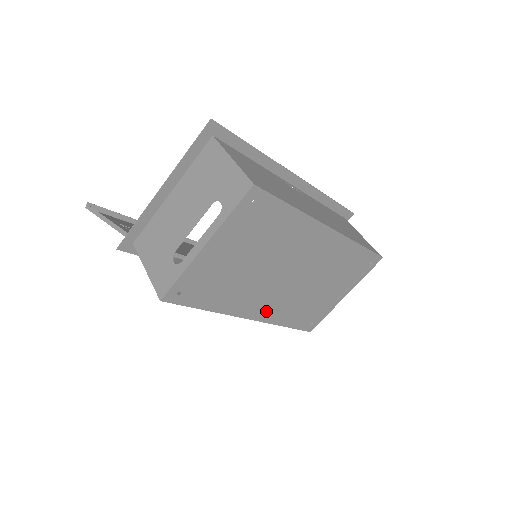
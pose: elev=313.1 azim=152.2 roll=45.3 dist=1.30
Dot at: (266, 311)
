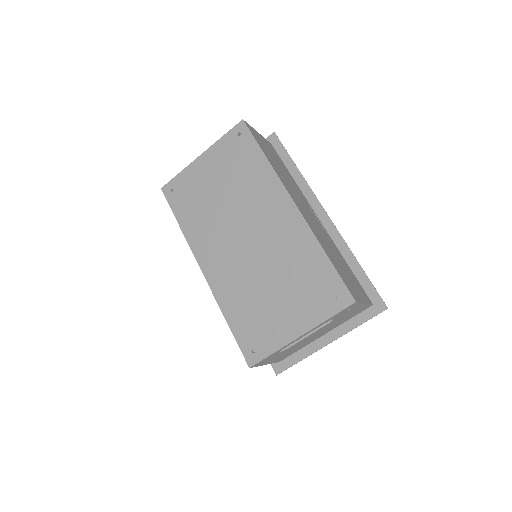
Dot at: (217, 273)
